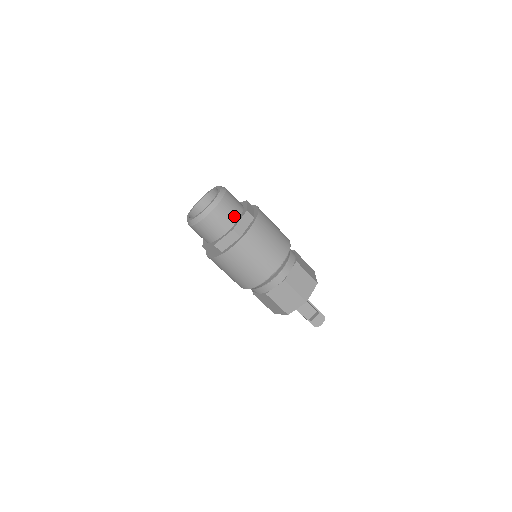
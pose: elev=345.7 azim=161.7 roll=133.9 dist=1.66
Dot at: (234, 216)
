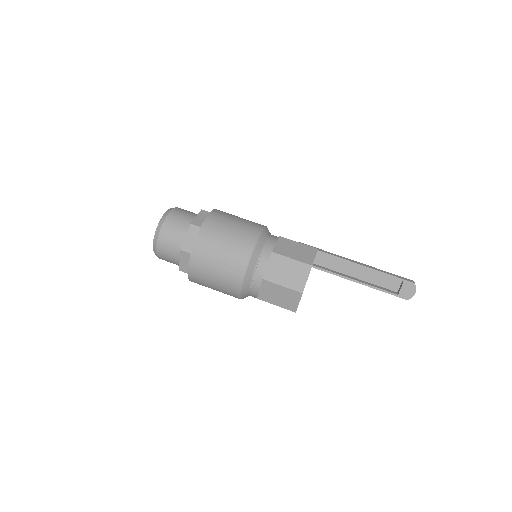
Dot at: (181, 235)
